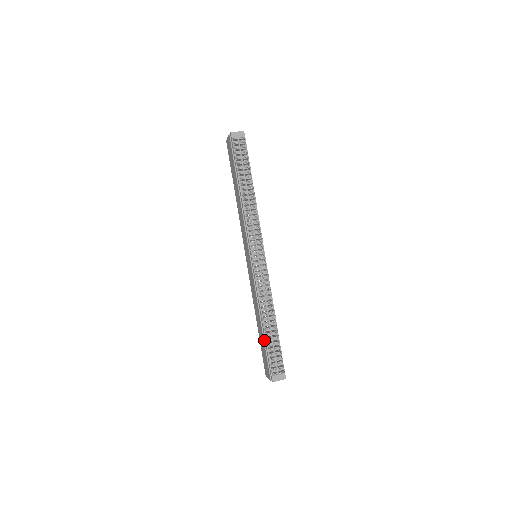
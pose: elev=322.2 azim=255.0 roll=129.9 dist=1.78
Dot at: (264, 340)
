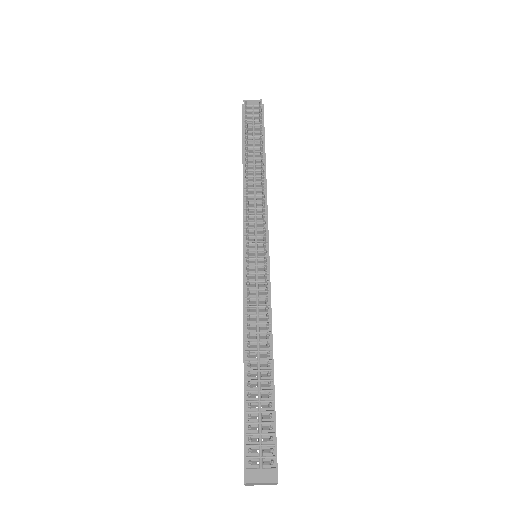
Dot at: (244, 392)
